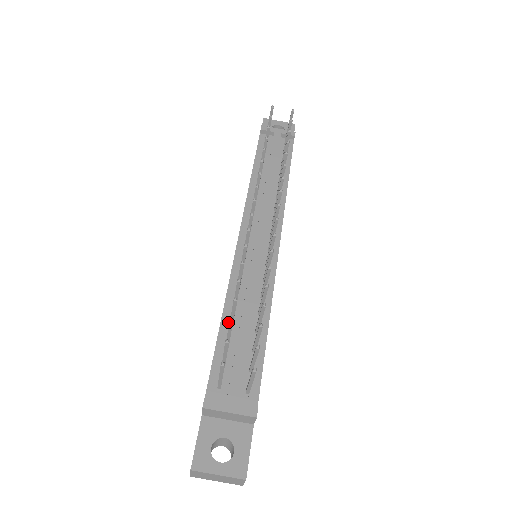
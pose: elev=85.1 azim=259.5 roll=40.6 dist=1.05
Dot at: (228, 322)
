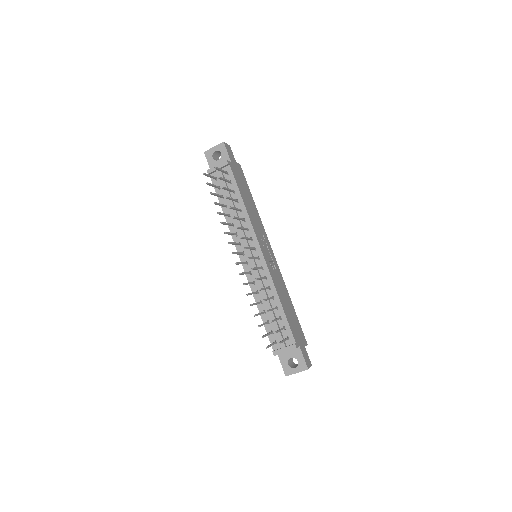
Dot at: (262, 310)
